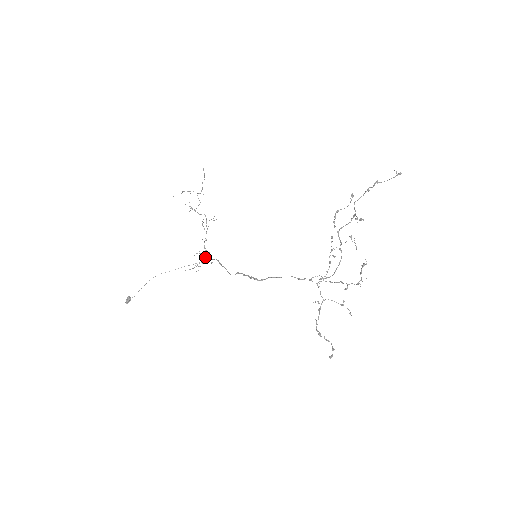
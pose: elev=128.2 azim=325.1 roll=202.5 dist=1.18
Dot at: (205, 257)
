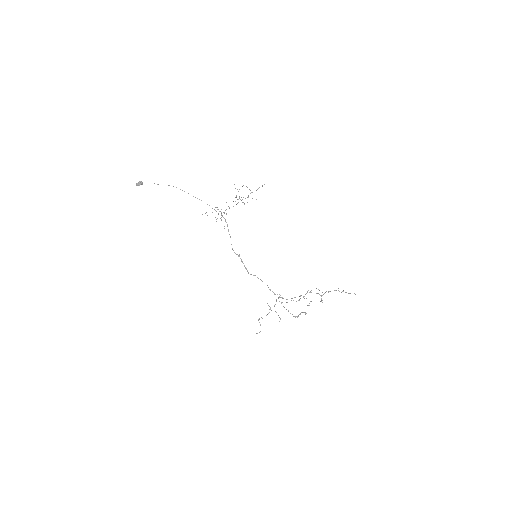
Dot at: (221, 217)
